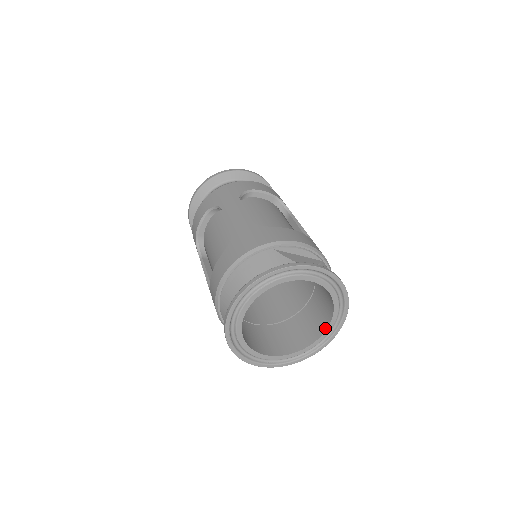
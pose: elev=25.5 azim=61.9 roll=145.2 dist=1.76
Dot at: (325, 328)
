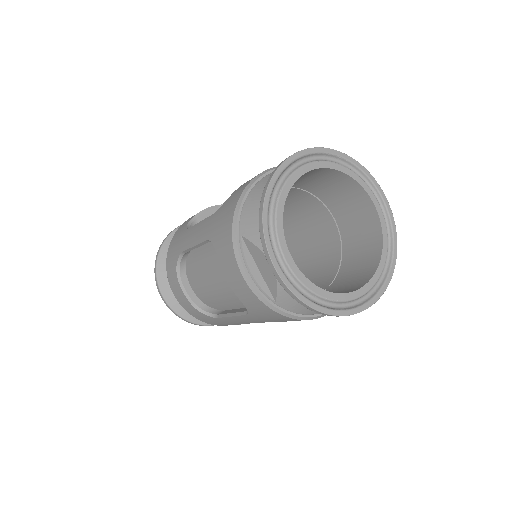
Dot at: (358, 287)
